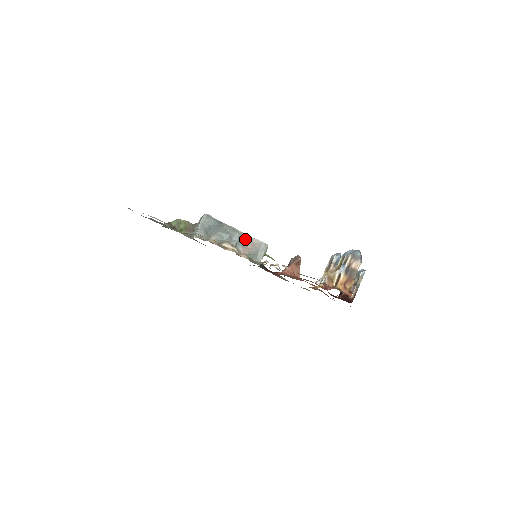
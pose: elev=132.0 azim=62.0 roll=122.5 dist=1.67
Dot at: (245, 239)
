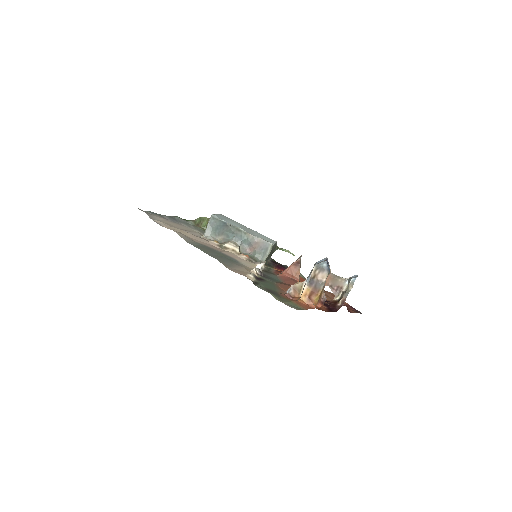
Dot at: (249, 238)
